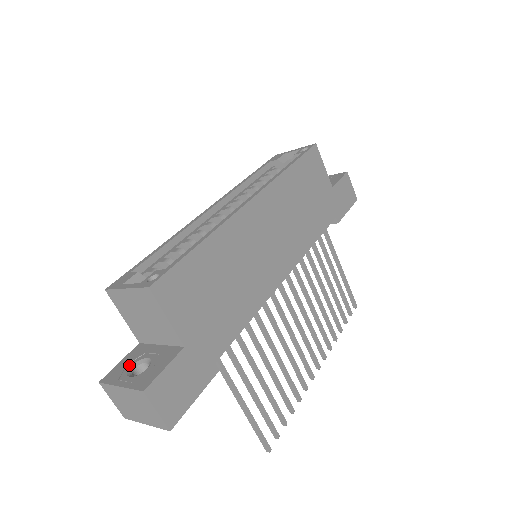
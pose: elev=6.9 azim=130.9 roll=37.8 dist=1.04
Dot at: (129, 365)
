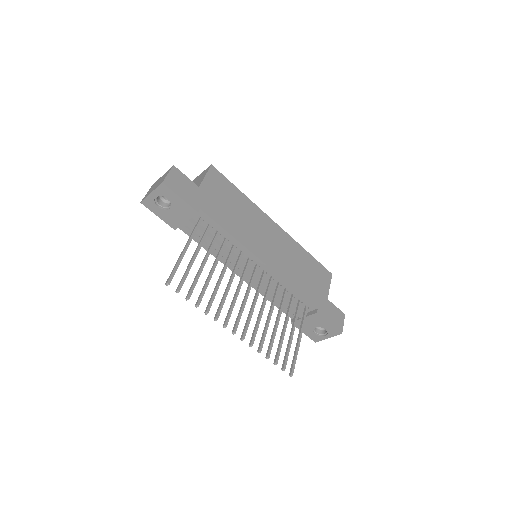
Dot at: occluded
